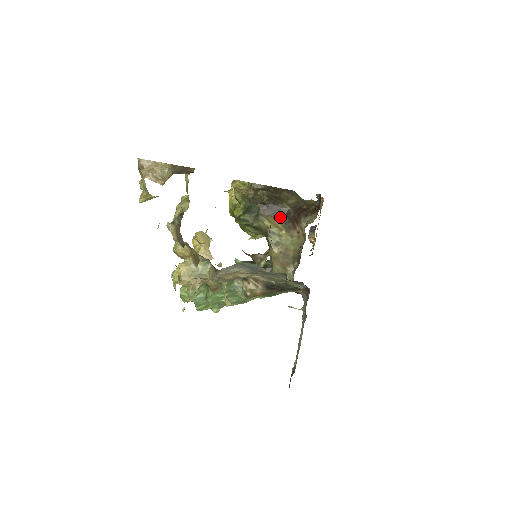
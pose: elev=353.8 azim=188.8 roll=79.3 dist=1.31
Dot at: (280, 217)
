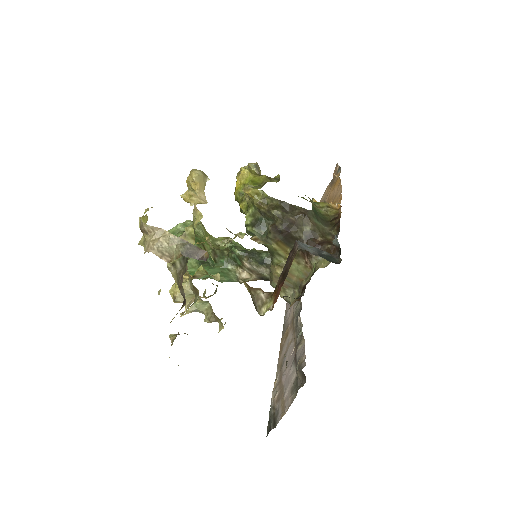
Dot at: (291, 243)
